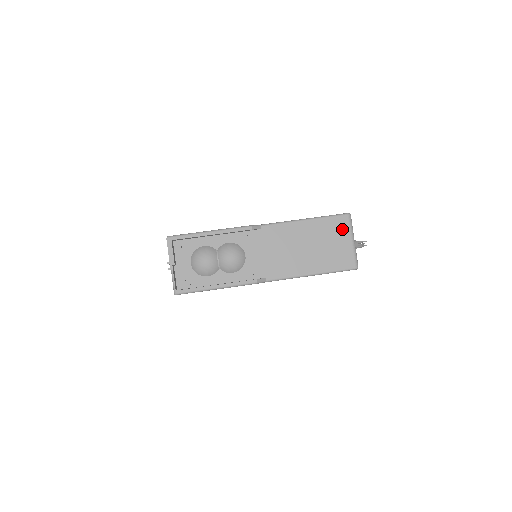
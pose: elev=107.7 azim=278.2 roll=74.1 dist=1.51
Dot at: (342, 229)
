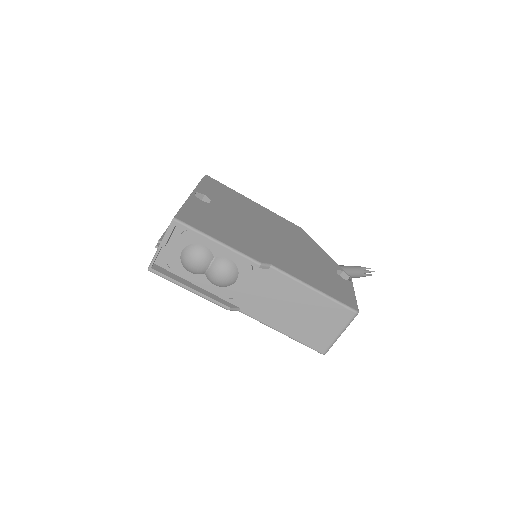
Dot at: (340, 320)
